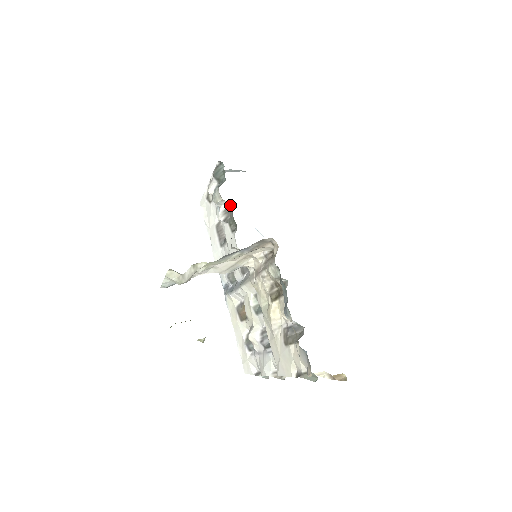
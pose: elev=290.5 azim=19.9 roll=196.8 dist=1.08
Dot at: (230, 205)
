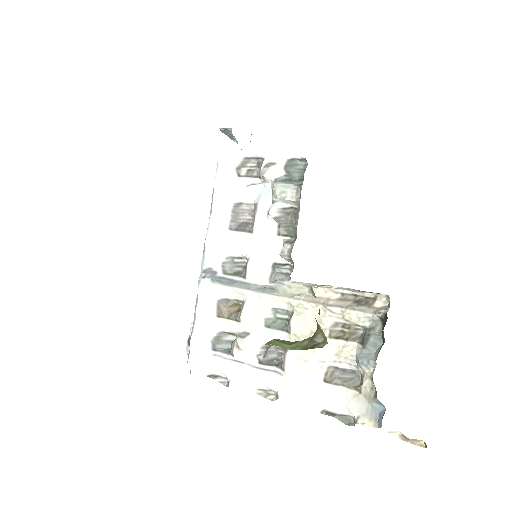
Dot at: (291, 207)
